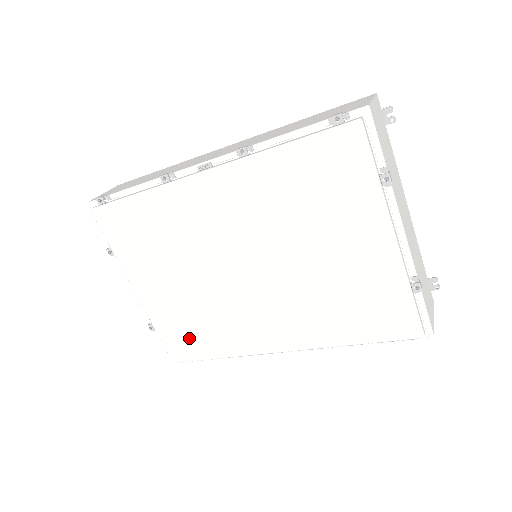
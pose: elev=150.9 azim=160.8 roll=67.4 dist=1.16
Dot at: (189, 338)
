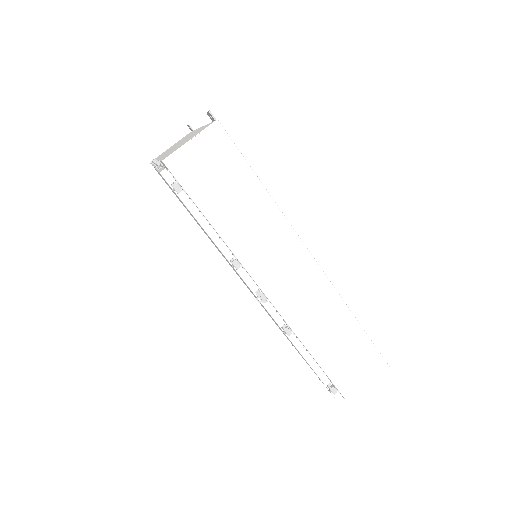
Dot at: occluded
